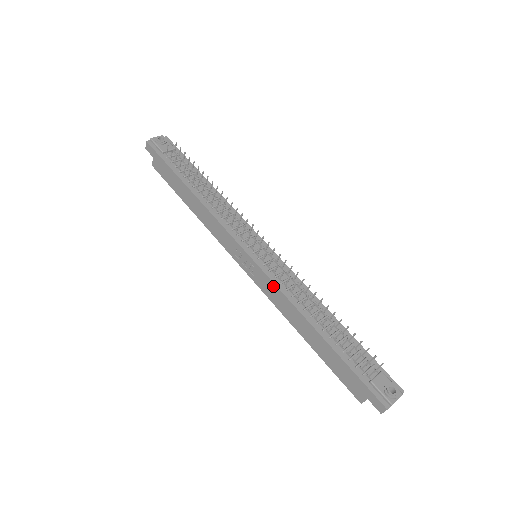
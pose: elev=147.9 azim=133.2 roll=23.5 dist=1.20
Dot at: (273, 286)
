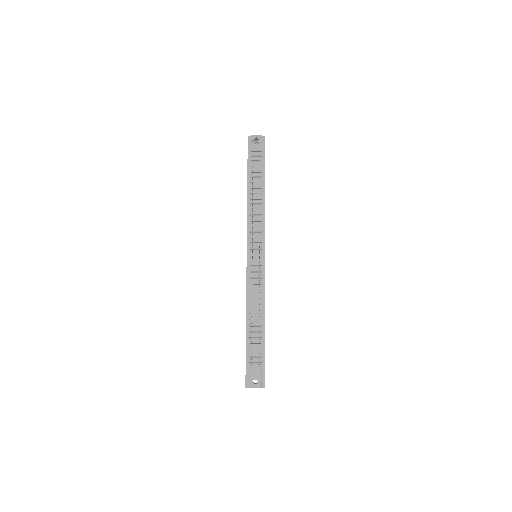
Dot at: (246, 282)
